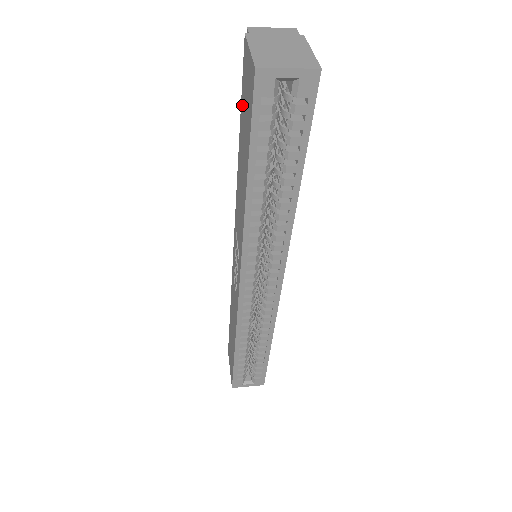
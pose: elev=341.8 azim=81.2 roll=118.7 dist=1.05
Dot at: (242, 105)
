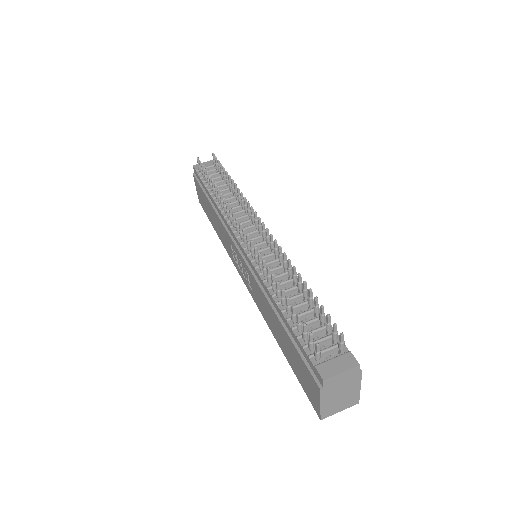
Dot at: (296, 353)
